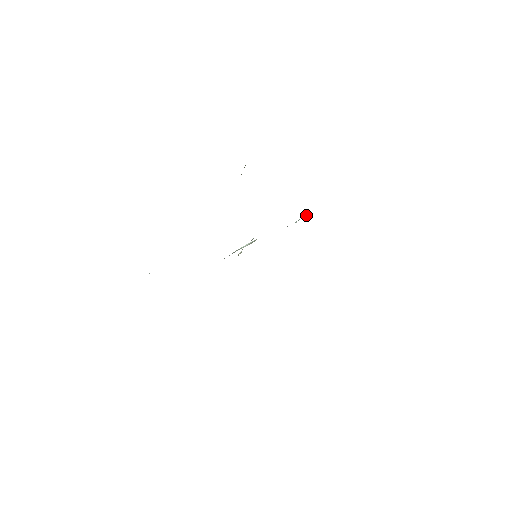
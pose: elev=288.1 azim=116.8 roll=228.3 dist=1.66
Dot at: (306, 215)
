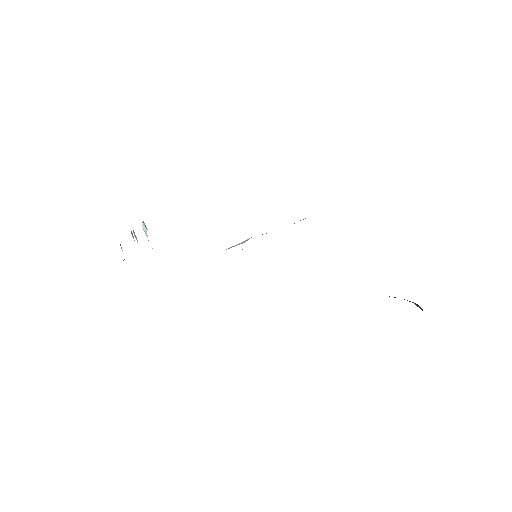
Dot at: occluded
